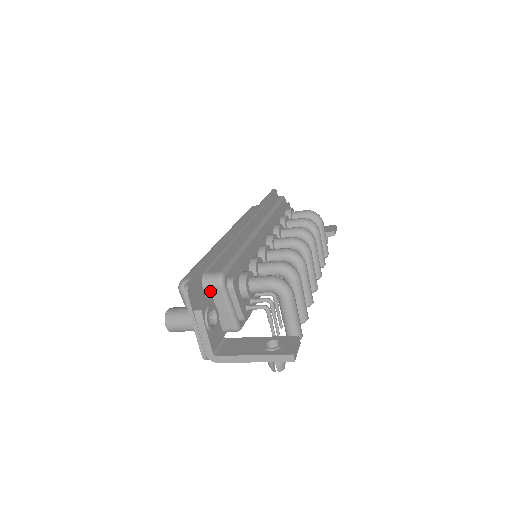
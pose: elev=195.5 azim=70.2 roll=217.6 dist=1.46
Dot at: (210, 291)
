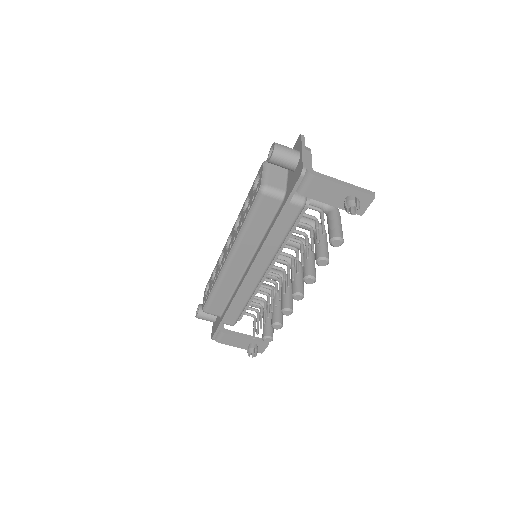
Dot at: occluded
